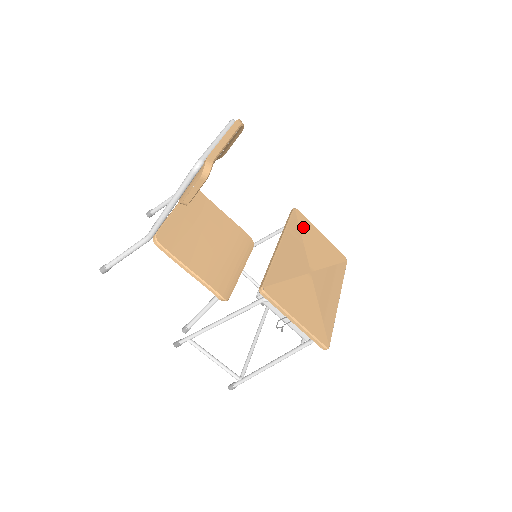
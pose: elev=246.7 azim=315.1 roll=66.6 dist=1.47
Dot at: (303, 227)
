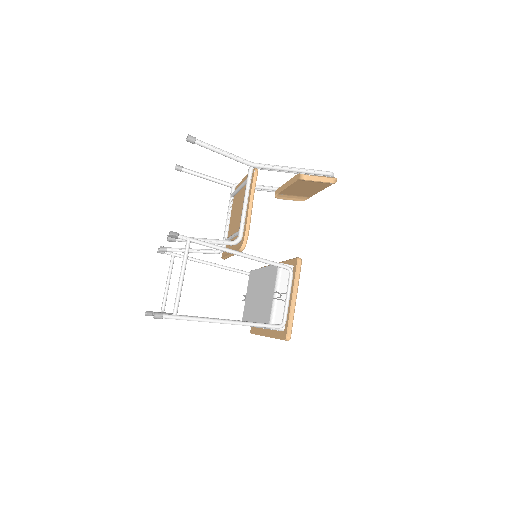
Dot at: occluded
